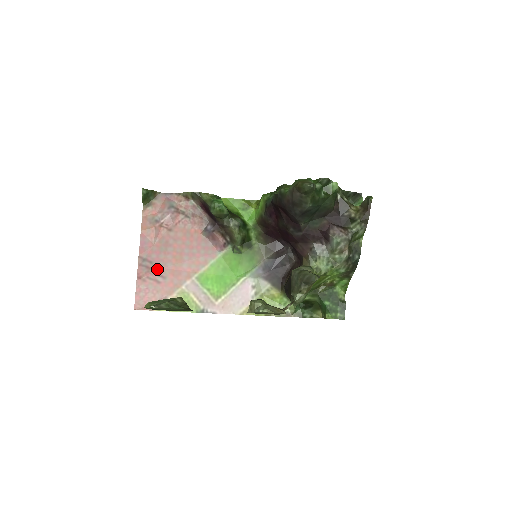
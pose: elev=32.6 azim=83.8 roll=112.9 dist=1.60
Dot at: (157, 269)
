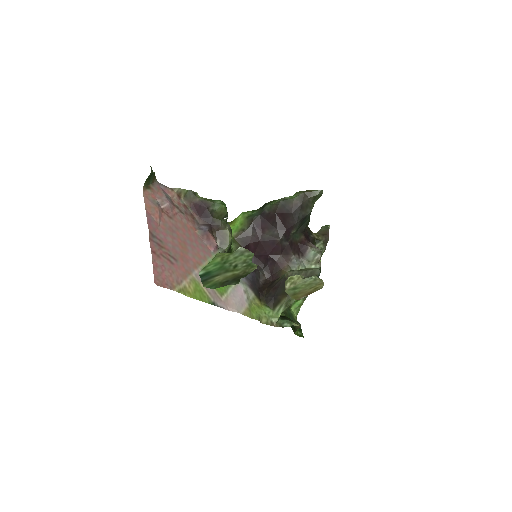
Dot at: (168, 249)
